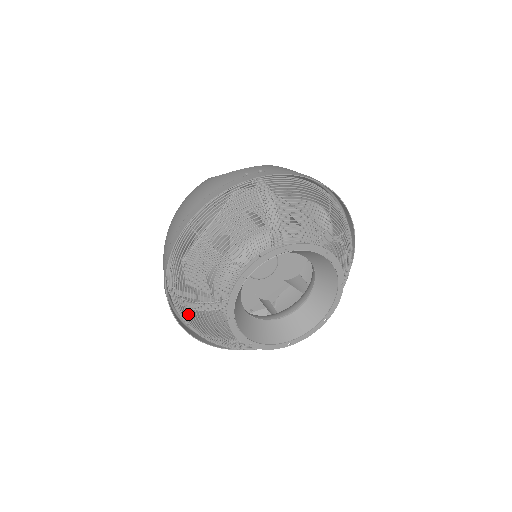
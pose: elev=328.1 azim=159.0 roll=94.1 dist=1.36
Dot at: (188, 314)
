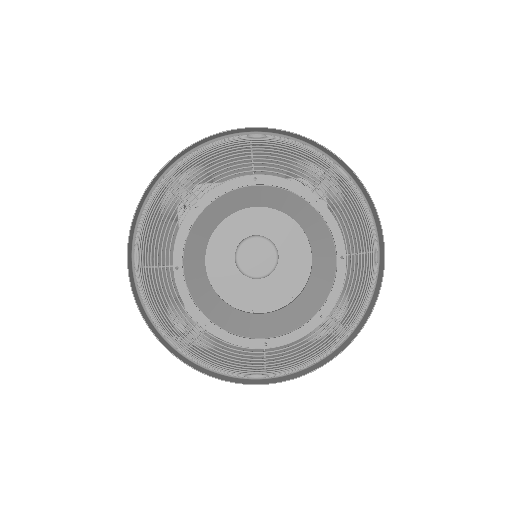
Dot at: (193, 356)
